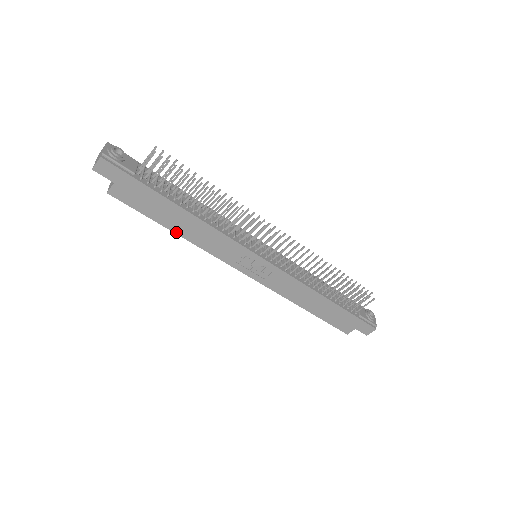
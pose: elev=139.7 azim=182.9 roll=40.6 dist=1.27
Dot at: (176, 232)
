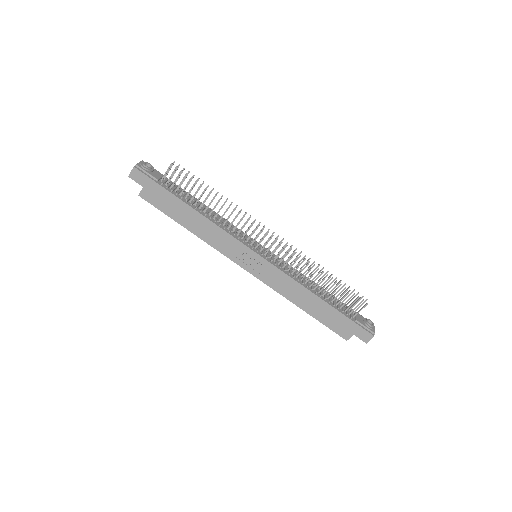
Dot at: (188, 229)
